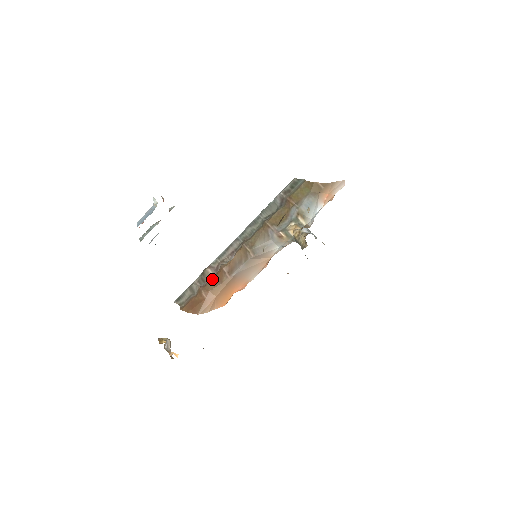
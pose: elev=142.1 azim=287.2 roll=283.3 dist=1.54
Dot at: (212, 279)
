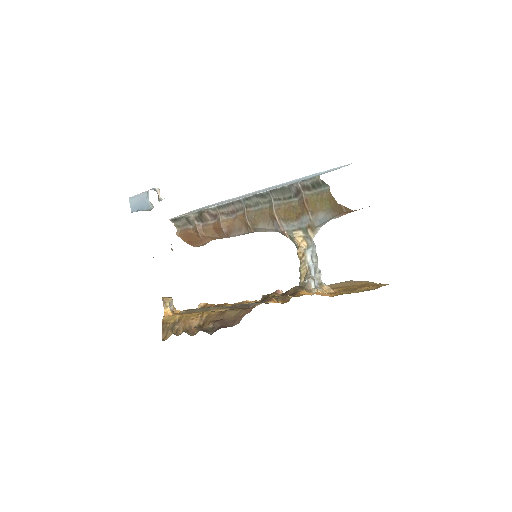
Dot at: (210, 226)
